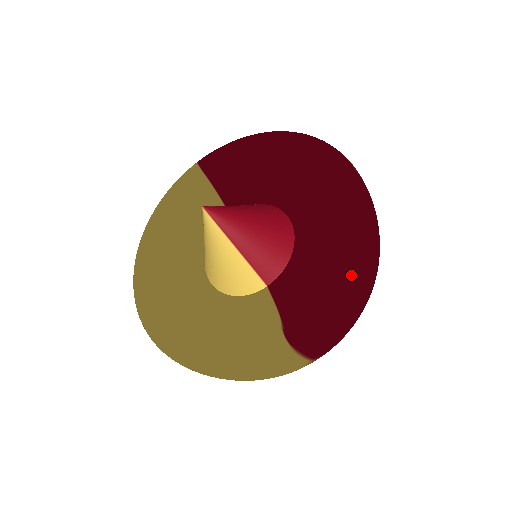
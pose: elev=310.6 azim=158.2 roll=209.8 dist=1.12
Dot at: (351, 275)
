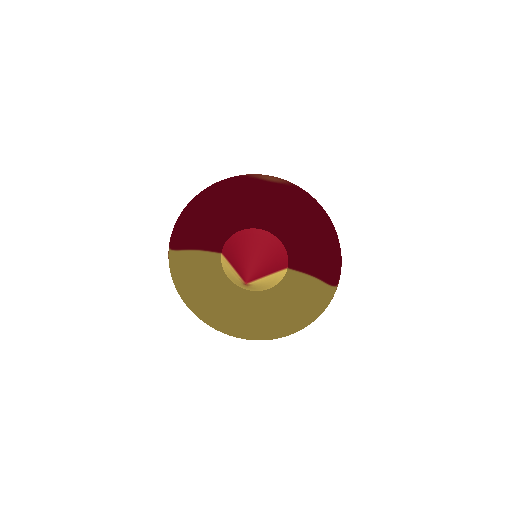
Dot at: (334, 238)
